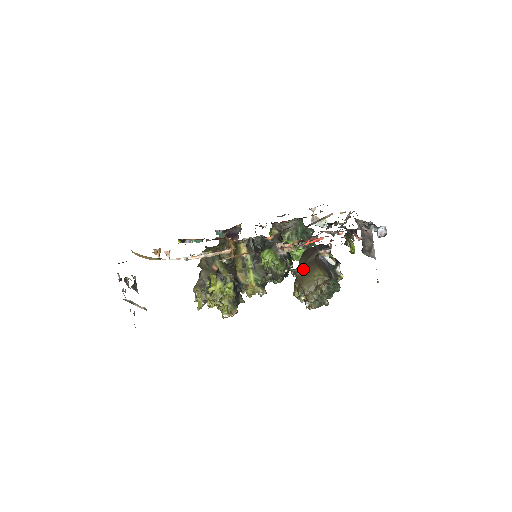
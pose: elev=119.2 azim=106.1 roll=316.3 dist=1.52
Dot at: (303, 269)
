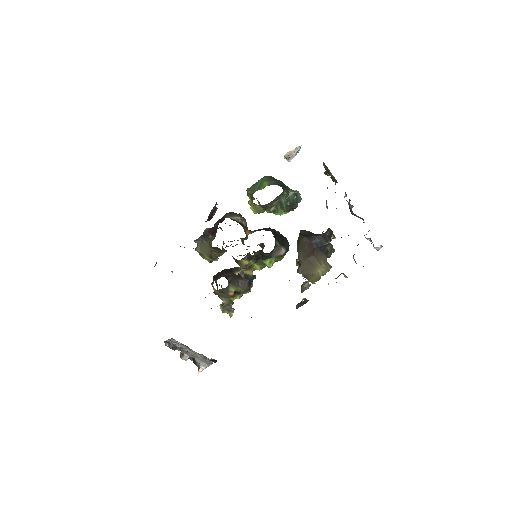
Dot at: (306, 267)
